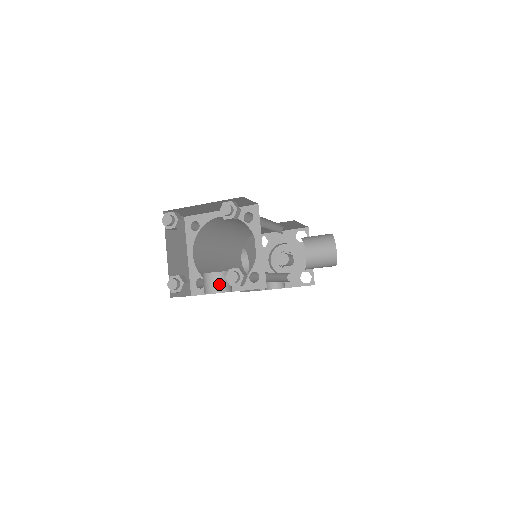
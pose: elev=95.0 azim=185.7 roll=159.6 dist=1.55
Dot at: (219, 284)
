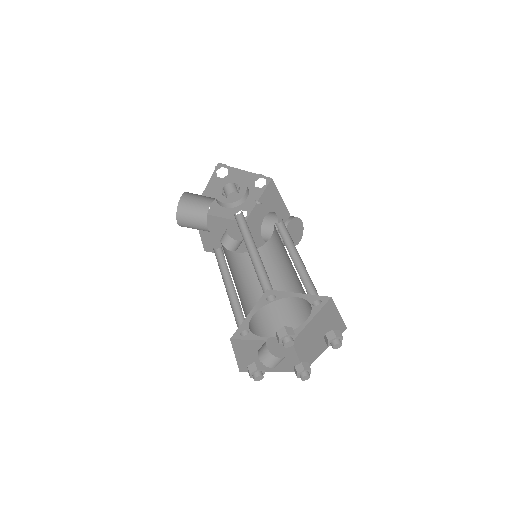
Dot at: occluded
